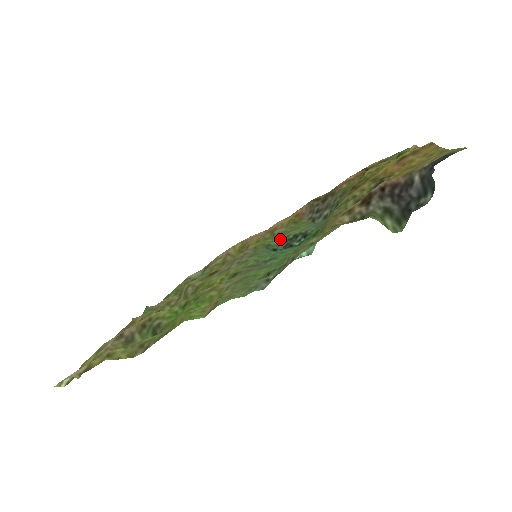
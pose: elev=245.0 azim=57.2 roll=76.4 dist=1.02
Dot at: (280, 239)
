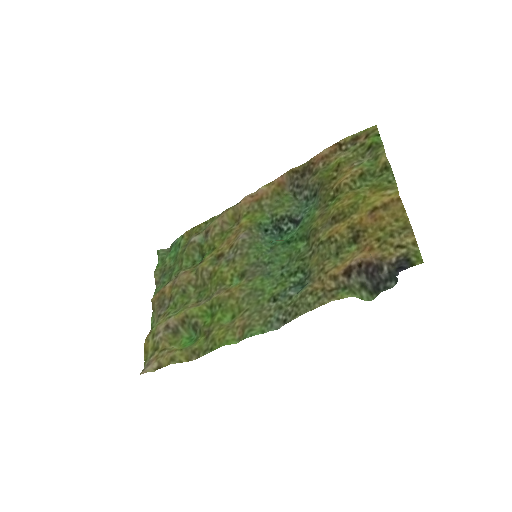
Dot at: (268, 215)
